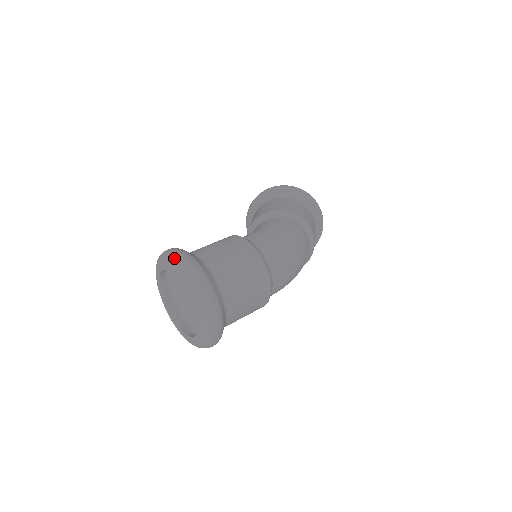
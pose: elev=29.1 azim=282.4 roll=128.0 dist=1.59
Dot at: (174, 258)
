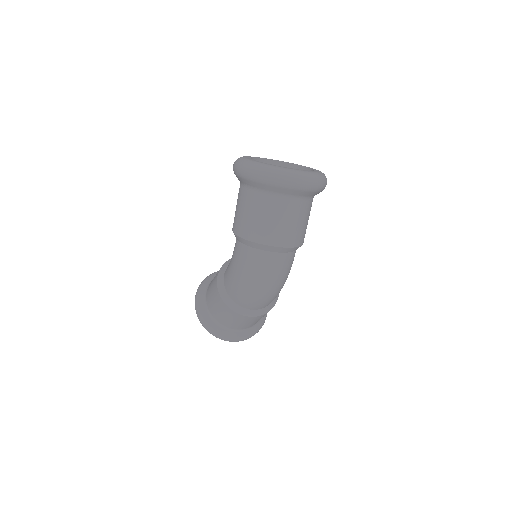
Dot at: occluded
